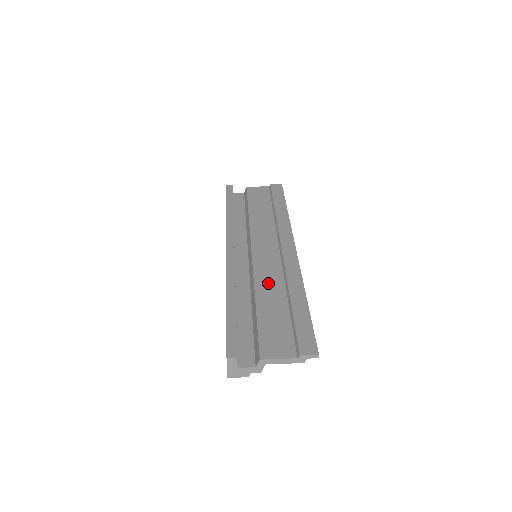
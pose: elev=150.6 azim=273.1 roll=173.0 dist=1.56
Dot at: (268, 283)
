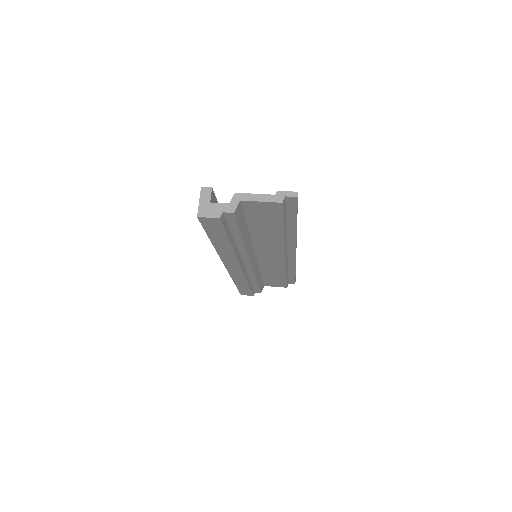
Dot at: occluded
